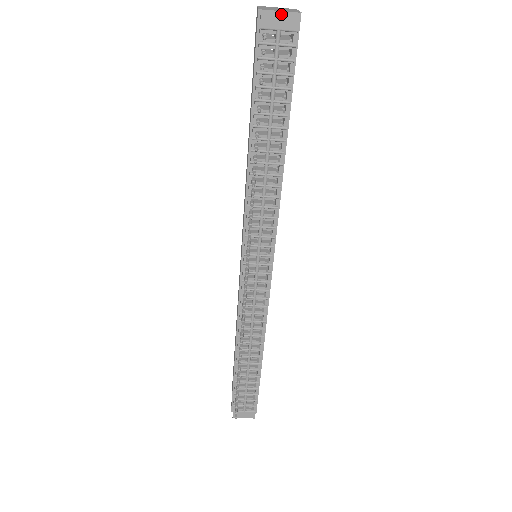
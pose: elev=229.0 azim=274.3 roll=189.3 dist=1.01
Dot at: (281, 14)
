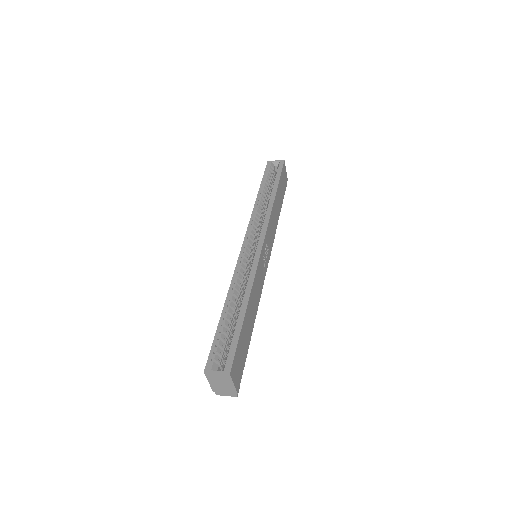
Dot at: (228, 395)
